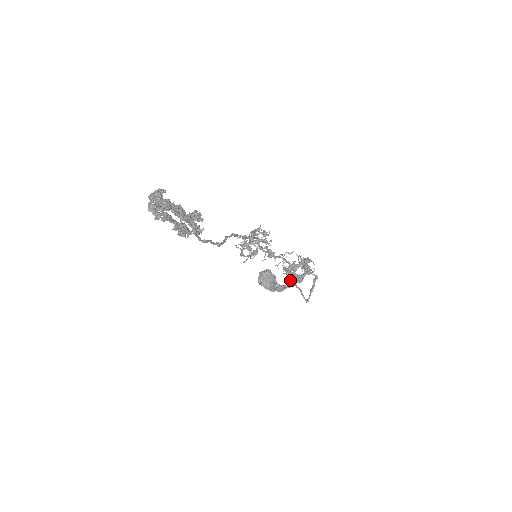
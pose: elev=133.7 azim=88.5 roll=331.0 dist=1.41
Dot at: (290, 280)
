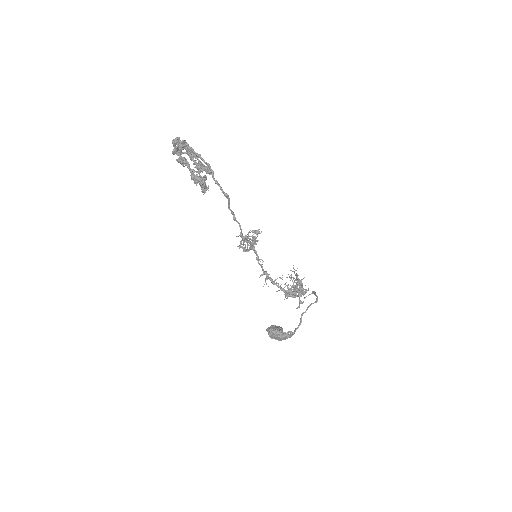
Dot at: (293, 292)
